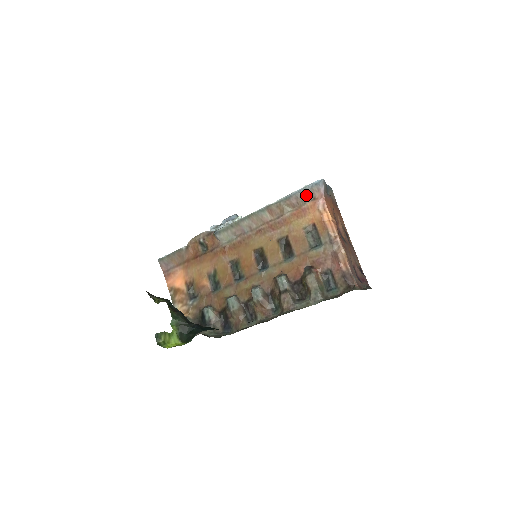
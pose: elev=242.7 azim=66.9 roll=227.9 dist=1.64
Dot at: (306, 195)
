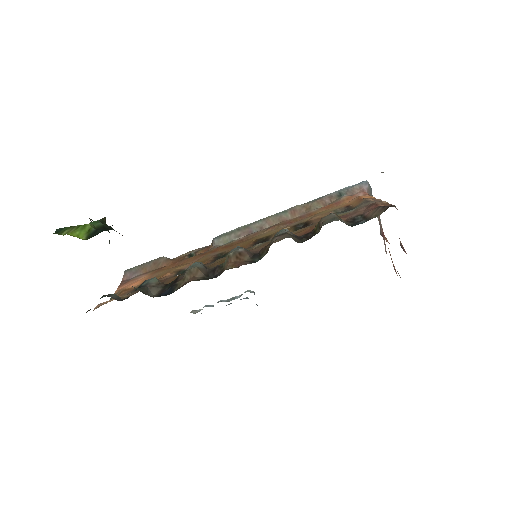
Dot at: (343, 194)
